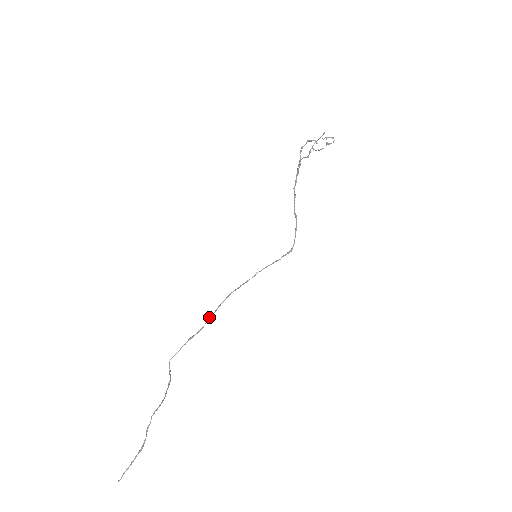
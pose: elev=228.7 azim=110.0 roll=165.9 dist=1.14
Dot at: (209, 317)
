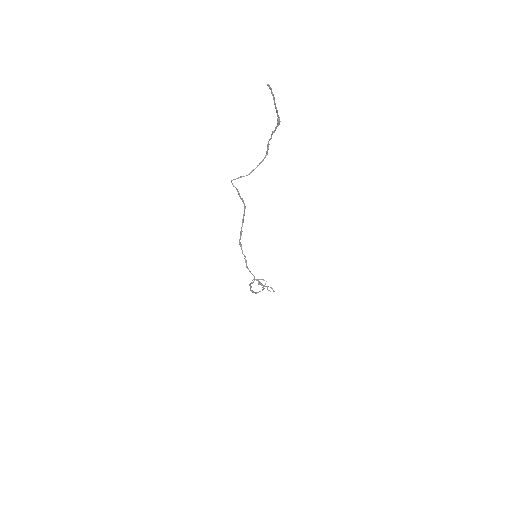
Dot at: (243, 221)
